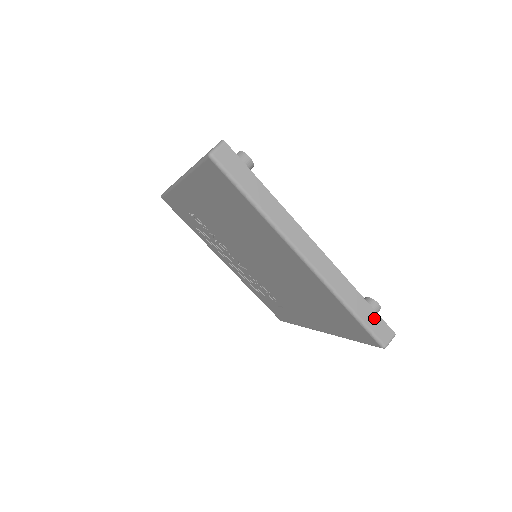
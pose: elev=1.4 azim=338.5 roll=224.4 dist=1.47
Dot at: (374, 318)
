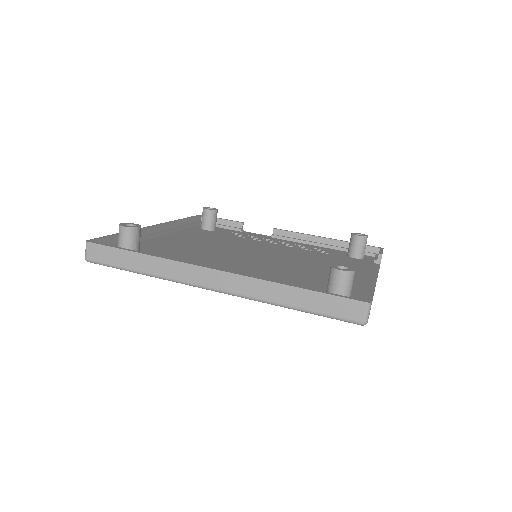
Dot at: (327, 301)
